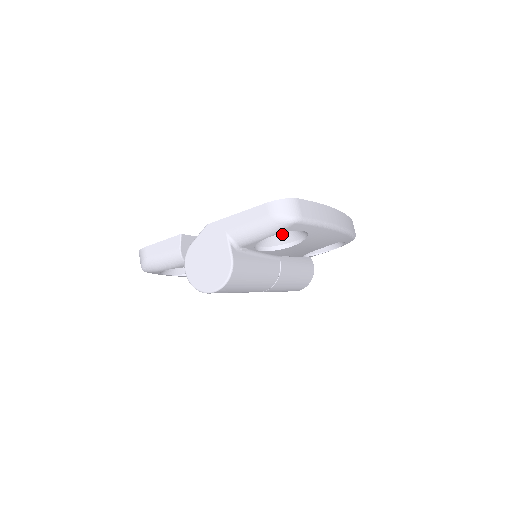
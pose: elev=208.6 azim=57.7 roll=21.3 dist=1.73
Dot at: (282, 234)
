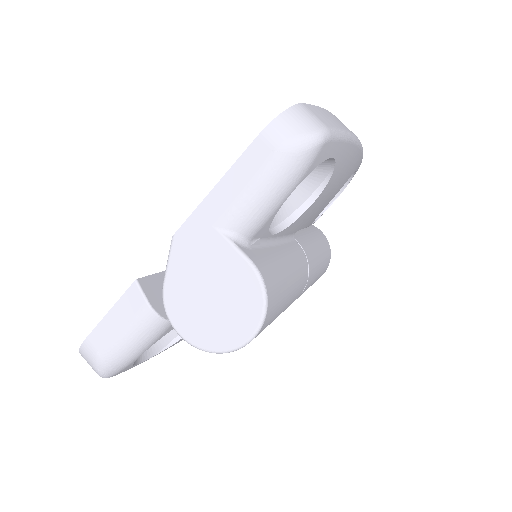
Dot at: occluded
